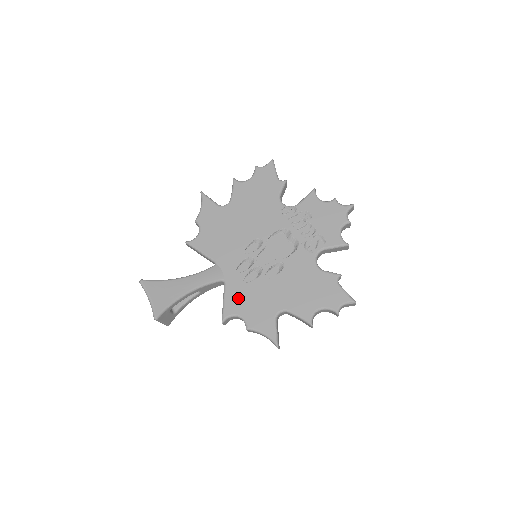
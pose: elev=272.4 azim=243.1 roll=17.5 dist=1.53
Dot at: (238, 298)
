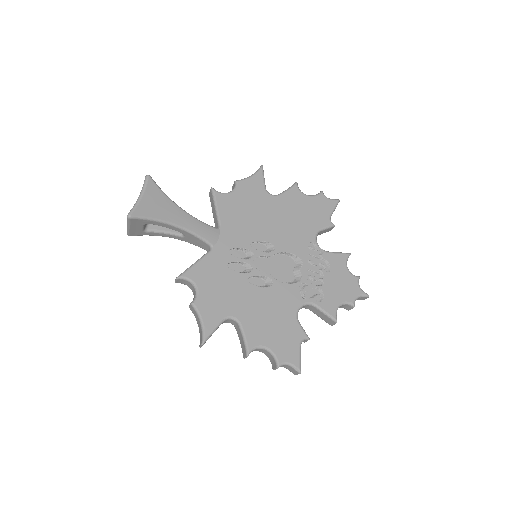
Dot at: (210, 272)
